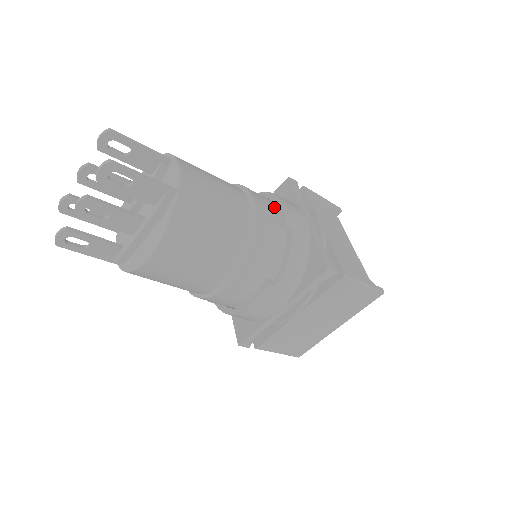
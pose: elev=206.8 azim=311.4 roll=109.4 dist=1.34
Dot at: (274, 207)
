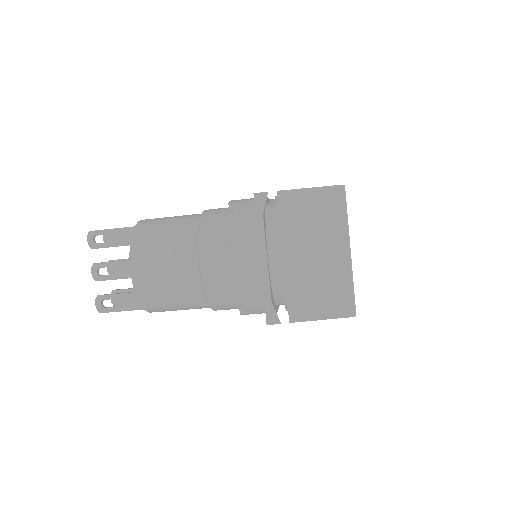
Dot at: occluded
